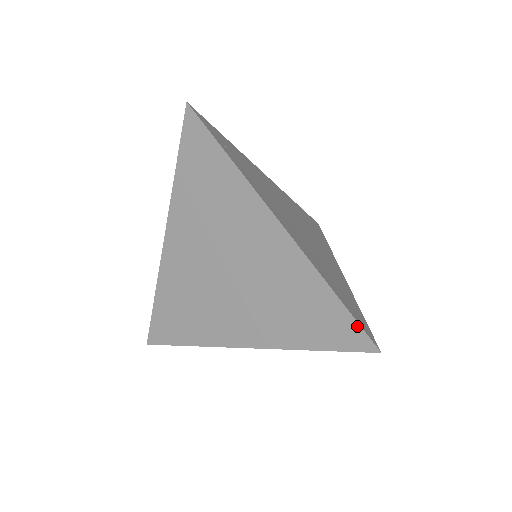
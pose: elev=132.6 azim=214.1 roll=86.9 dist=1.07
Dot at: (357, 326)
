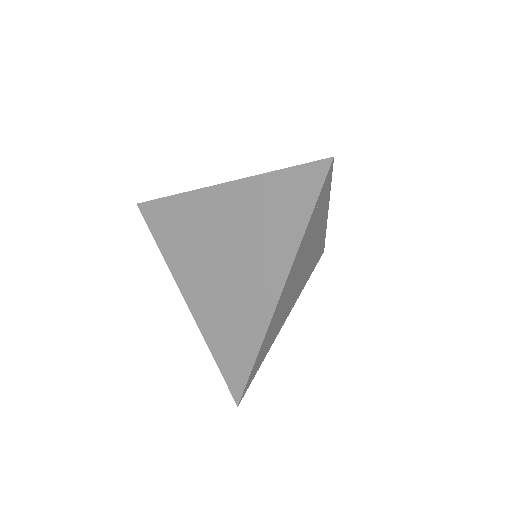
Dot at: (244, 383)
